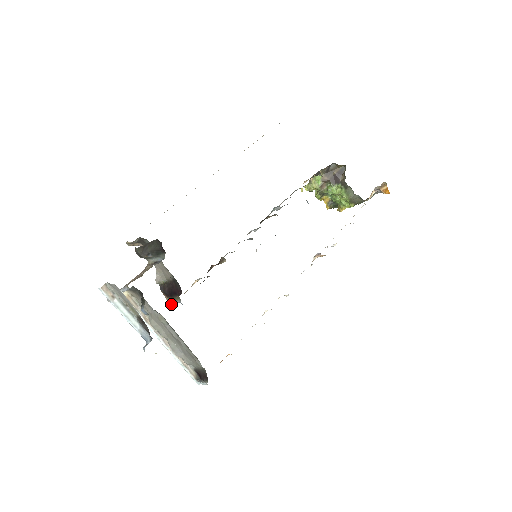
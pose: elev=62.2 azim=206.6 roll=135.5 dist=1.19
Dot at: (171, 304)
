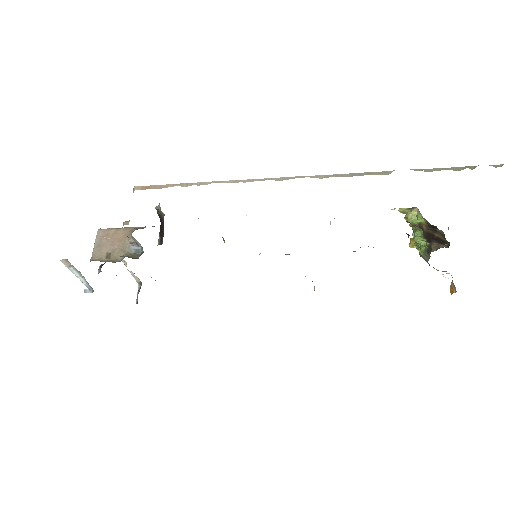
Dot at: occluded
